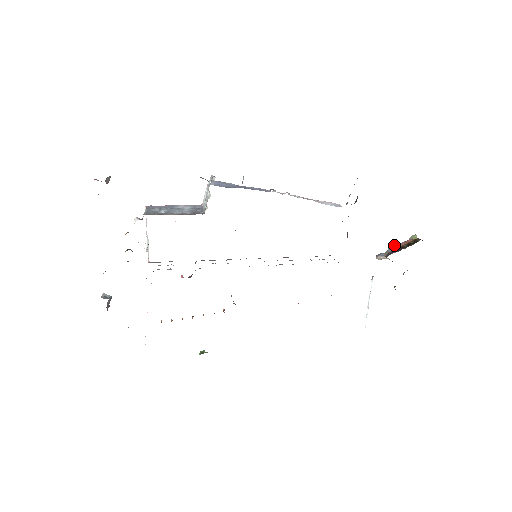
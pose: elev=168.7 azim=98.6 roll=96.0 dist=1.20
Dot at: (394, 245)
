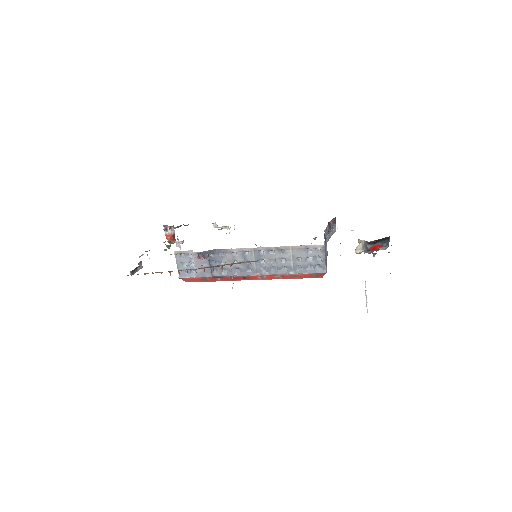
Dot at: occluded
